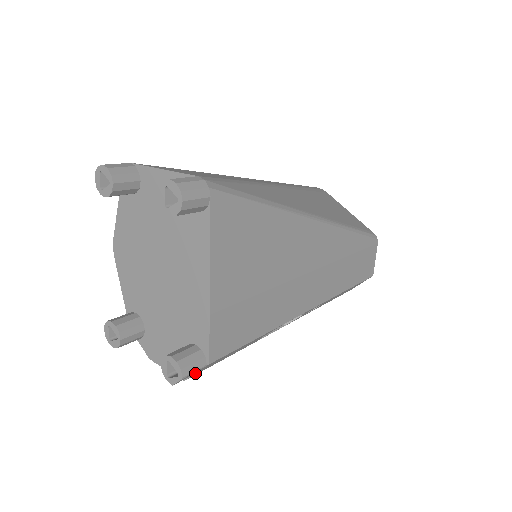
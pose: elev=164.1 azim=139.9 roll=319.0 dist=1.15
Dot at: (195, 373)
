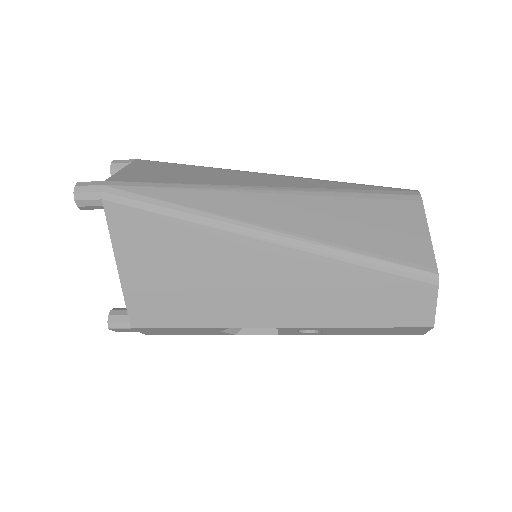
Dot at: occluded
